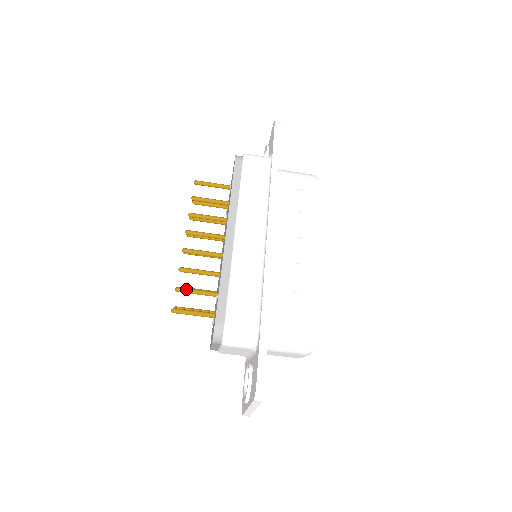
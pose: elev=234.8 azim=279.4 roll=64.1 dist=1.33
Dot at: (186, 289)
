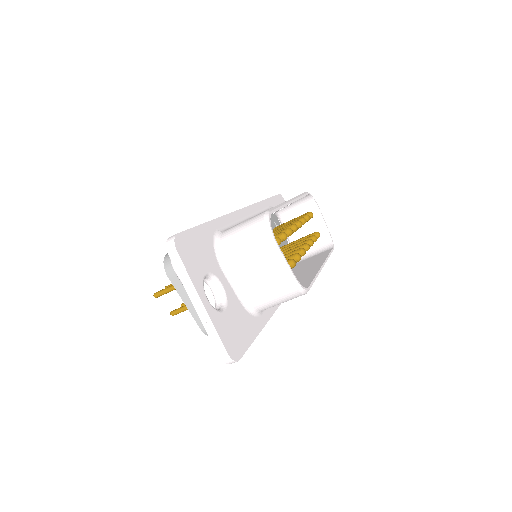
Dot at: occluded
